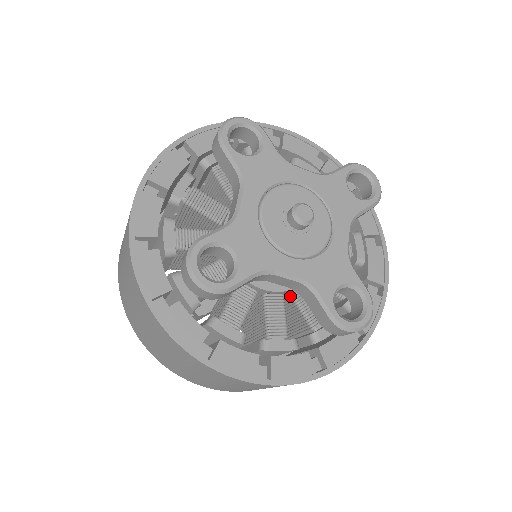
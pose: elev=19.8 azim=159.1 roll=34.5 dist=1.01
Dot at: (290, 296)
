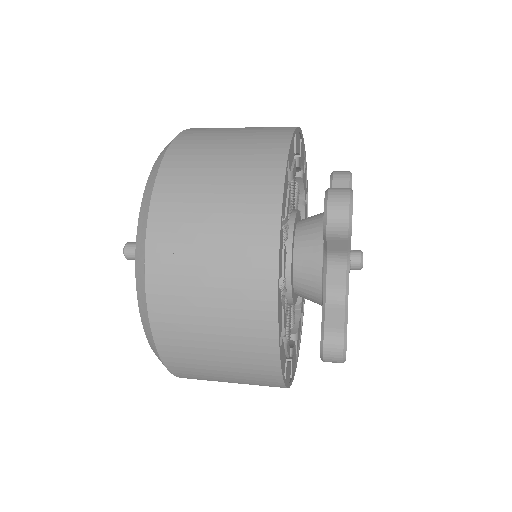
Dot at: occluded
